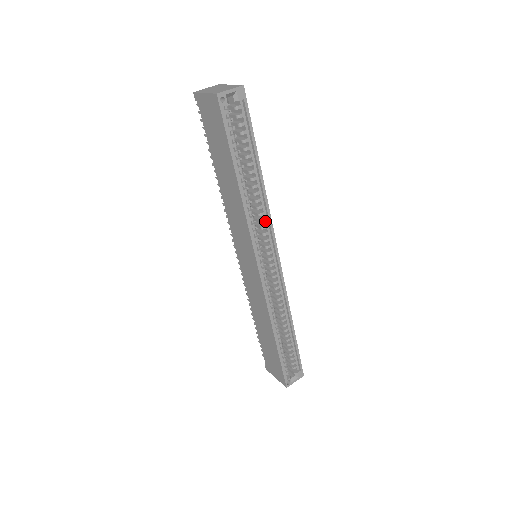
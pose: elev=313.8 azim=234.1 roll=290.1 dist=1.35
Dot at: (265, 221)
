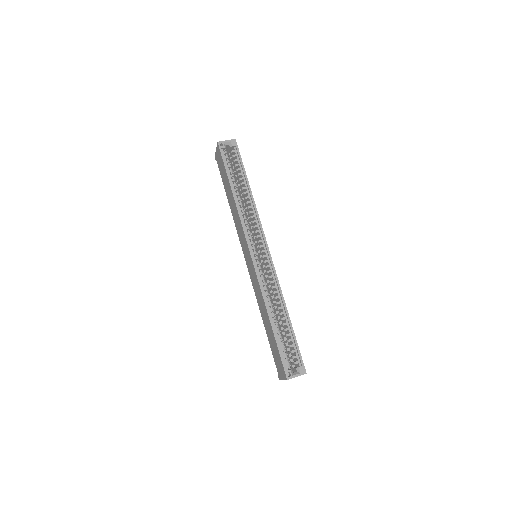
Dot at: (256, 222)
